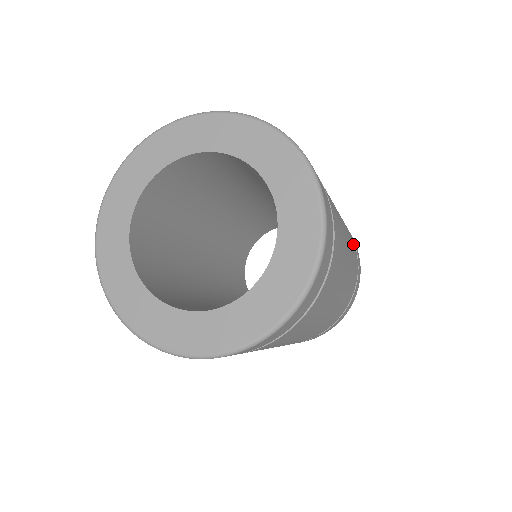
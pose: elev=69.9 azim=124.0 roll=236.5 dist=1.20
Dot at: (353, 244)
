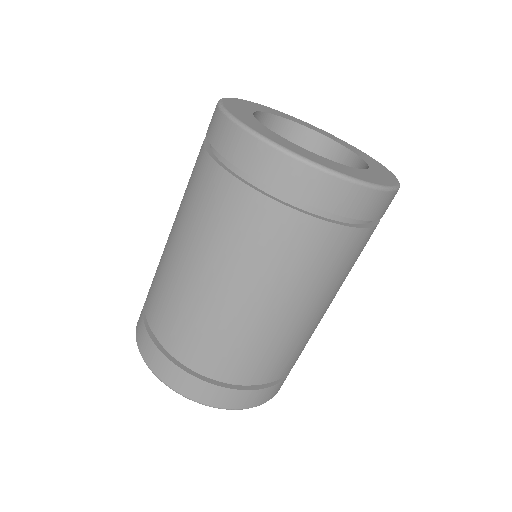
Dot at: (300, 354)
